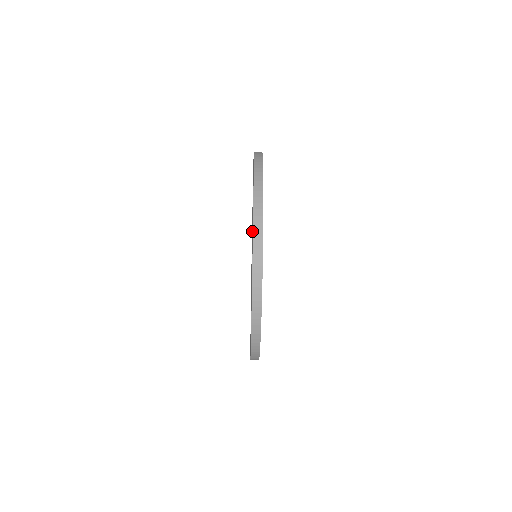
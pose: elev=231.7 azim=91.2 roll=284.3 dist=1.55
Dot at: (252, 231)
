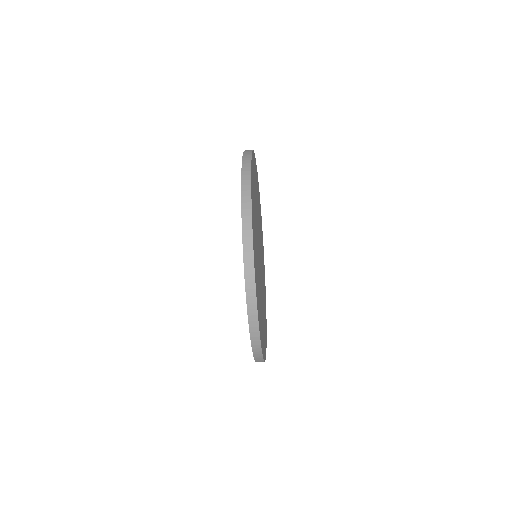
Dot at: occluded
